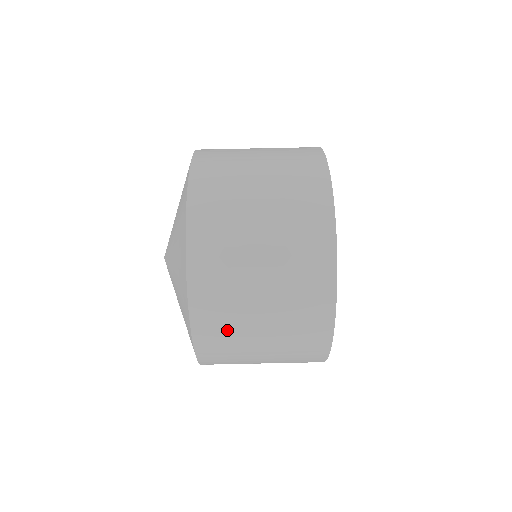
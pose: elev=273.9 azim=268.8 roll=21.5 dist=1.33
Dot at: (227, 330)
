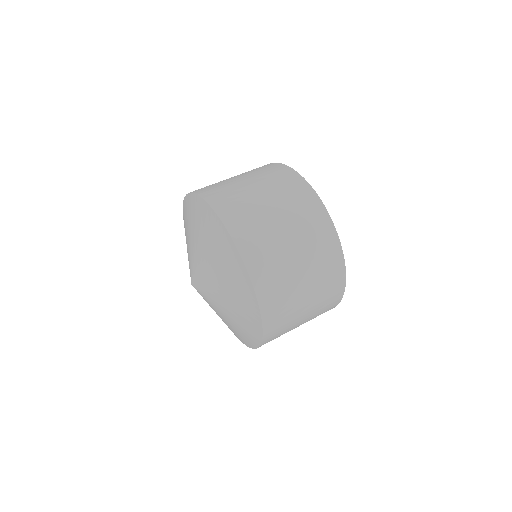
Dot at: (250, 218)
